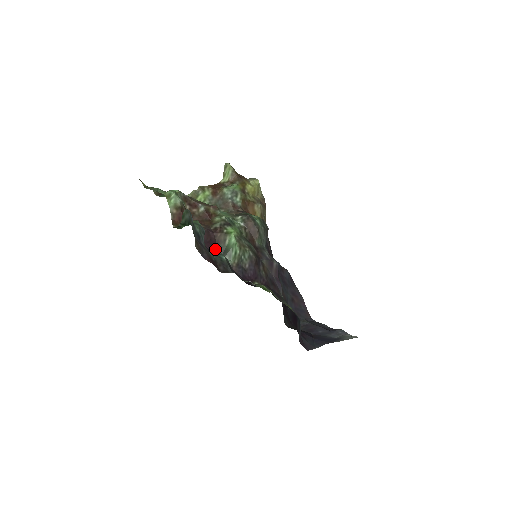
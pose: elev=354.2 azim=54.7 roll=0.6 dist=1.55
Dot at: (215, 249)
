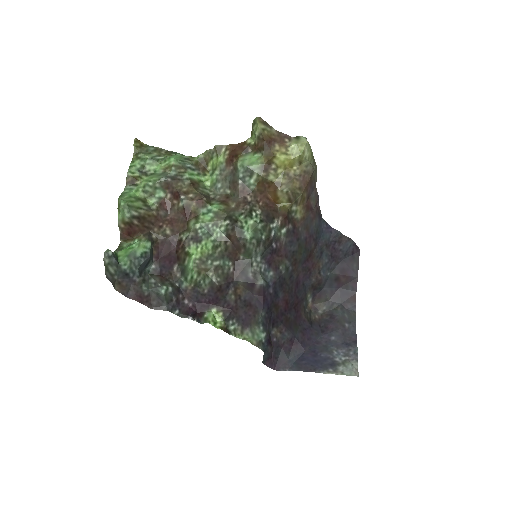
Dot at: (173, 265)
